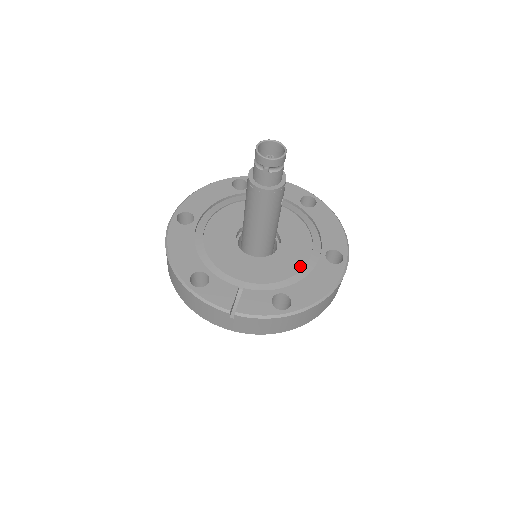
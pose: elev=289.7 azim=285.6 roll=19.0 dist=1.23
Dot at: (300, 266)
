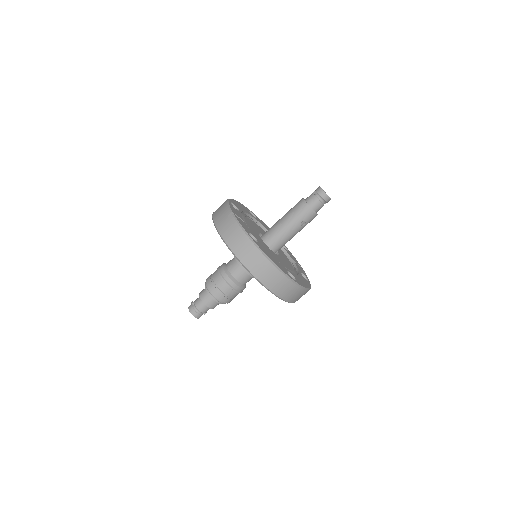
Dot at: occluded
